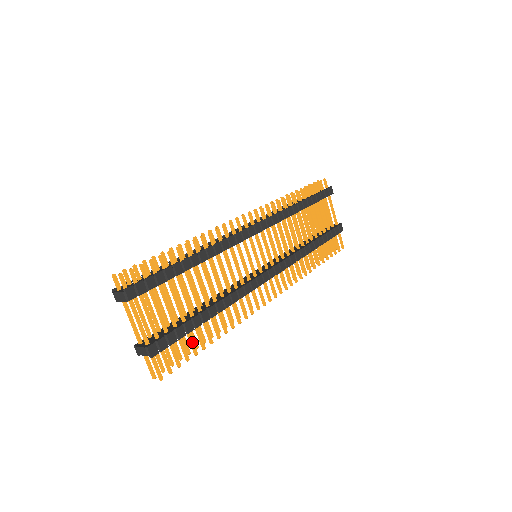
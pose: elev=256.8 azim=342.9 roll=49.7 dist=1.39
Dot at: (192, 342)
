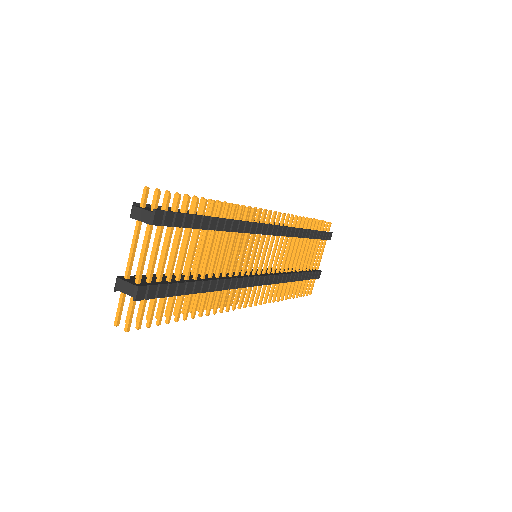
Dot at: (172, 307)
